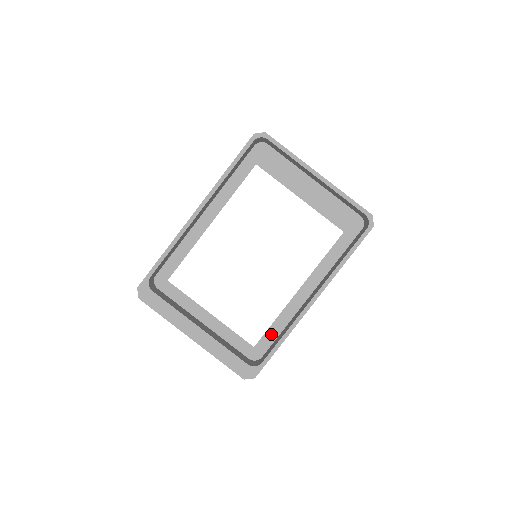
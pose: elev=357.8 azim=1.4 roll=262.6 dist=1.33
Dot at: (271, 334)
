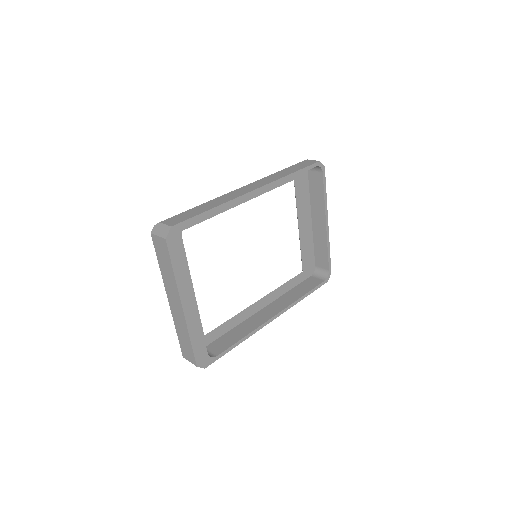
Dot at: (222, 329)
